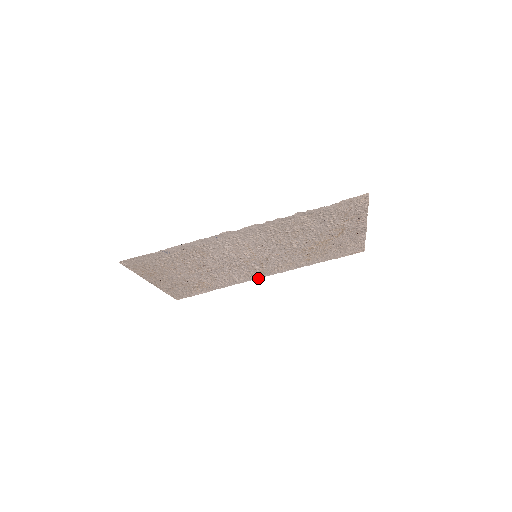
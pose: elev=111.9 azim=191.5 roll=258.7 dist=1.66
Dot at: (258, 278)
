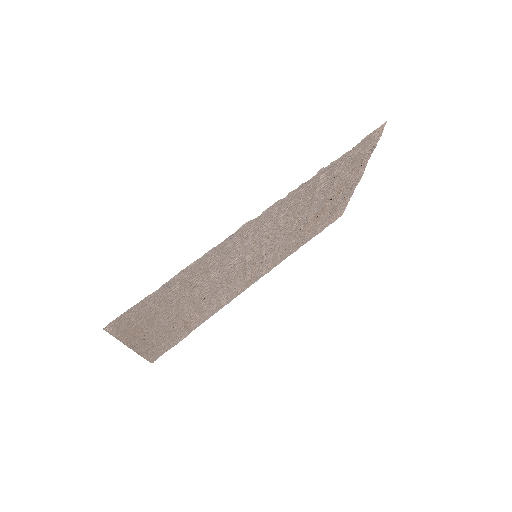
Dot at: (243, 291)
